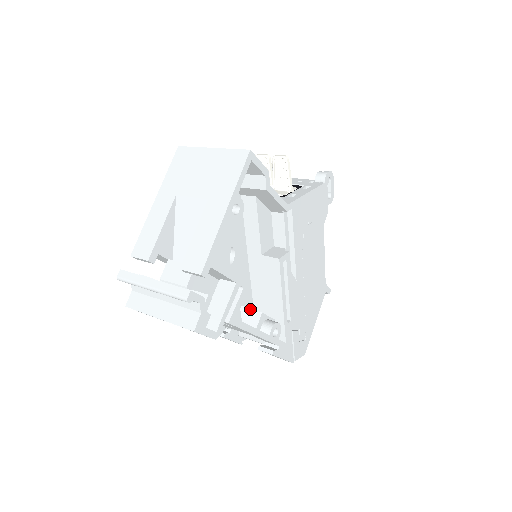
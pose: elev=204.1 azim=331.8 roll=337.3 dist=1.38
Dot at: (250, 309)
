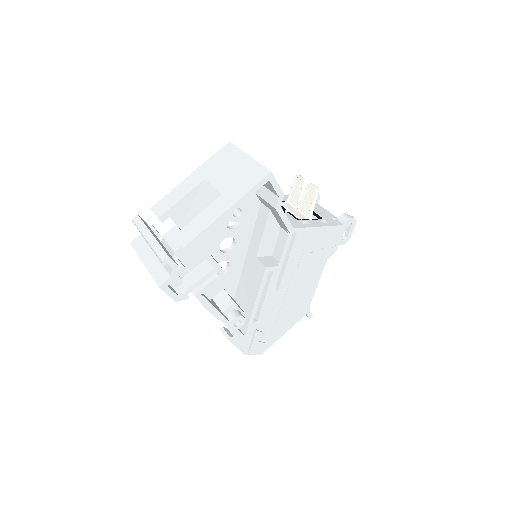
Dot at: (228, 295)
